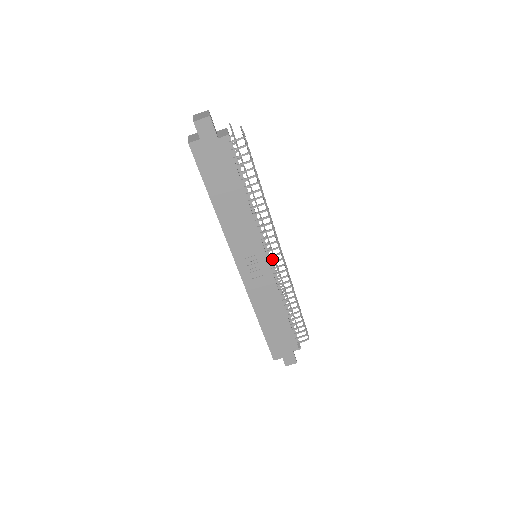
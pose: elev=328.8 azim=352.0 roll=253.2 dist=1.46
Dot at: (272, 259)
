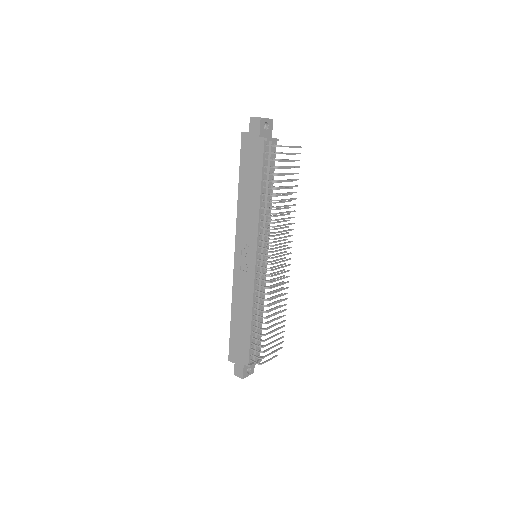
Dot at: occluded
